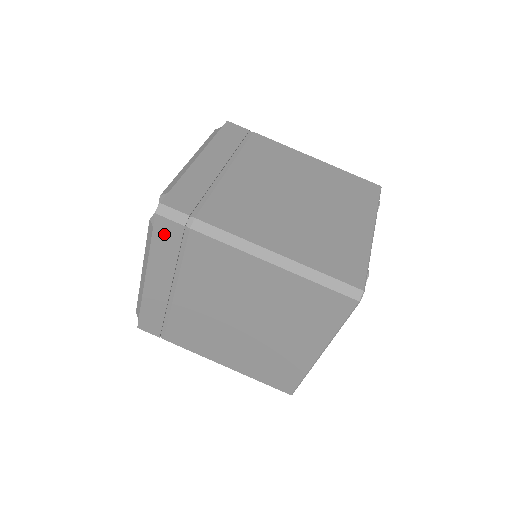
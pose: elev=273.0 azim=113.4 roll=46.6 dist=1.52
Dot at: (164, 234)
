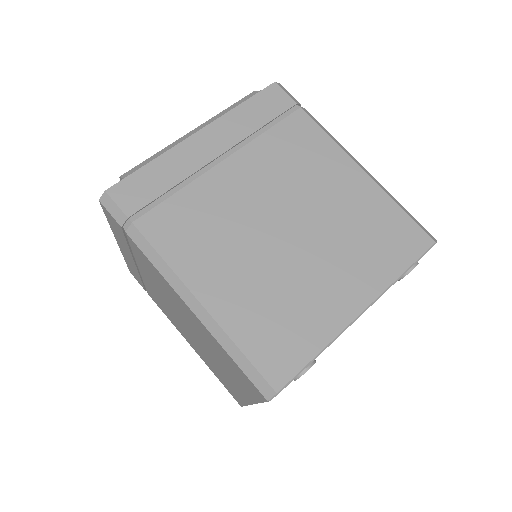
Dot at: (112, 221)
